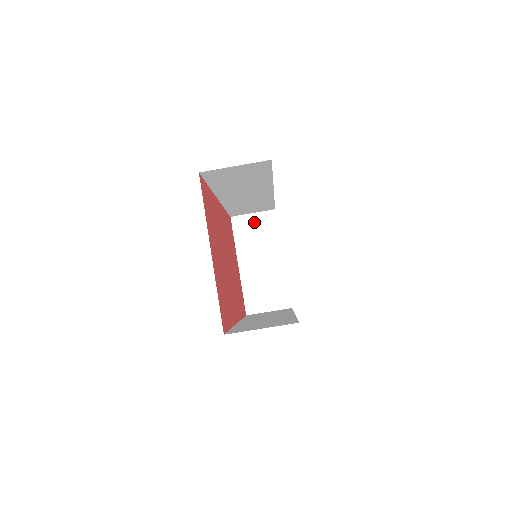
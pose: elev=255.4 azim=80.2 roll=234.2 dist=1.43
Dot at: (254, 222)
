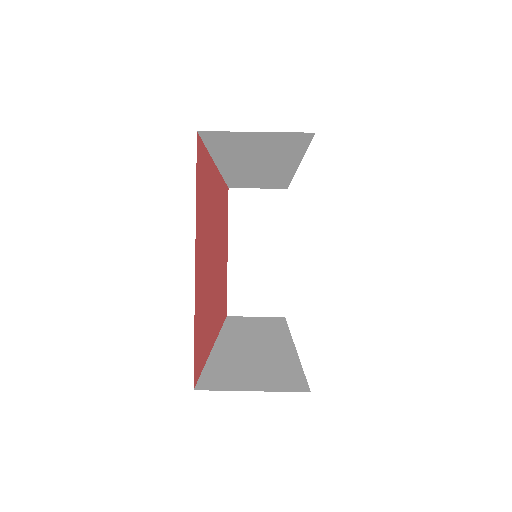
Dot at: (257, 200)
